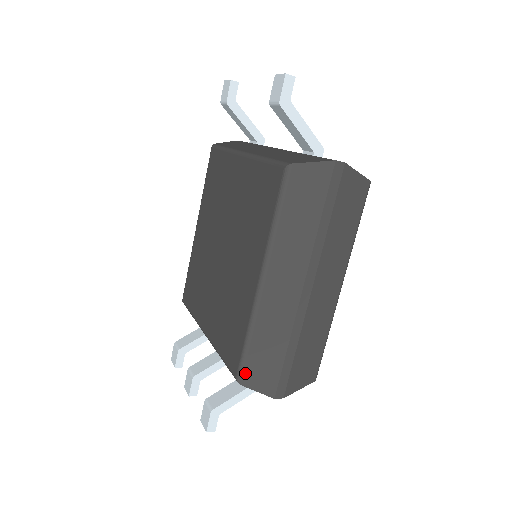
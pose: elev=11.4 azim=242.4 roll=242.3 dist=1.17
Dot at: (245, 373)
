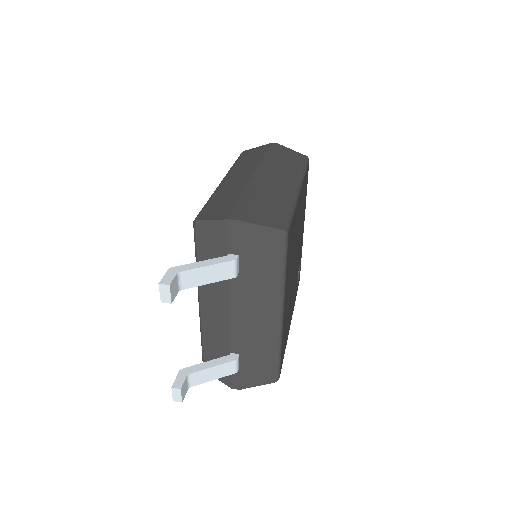
Dot at: occluded
